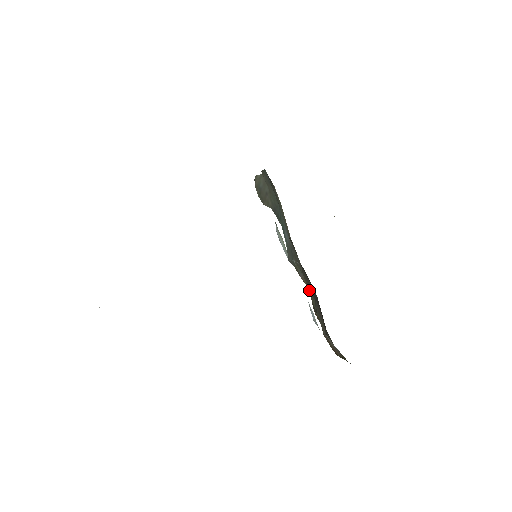
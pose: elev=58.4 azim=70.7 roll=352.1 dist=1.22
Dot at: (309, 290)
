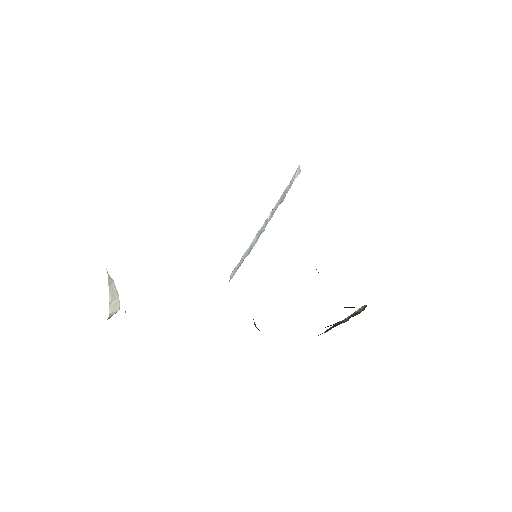
Dot at: occluded
